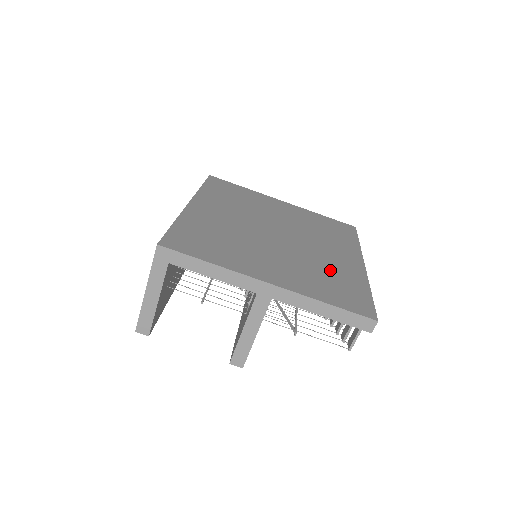
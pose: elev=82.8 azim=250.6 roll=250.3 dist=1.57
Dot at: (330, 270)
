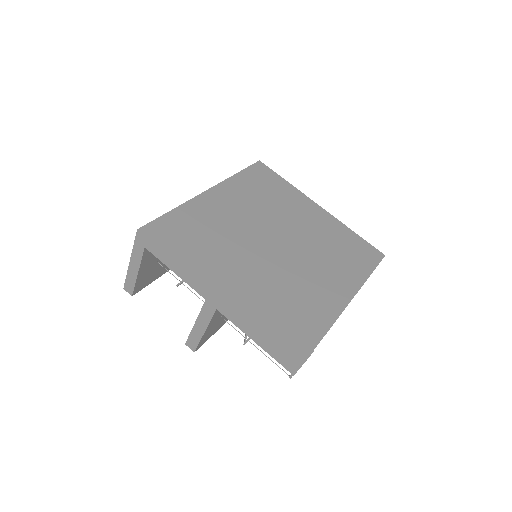
Dot at: (299, 299)
